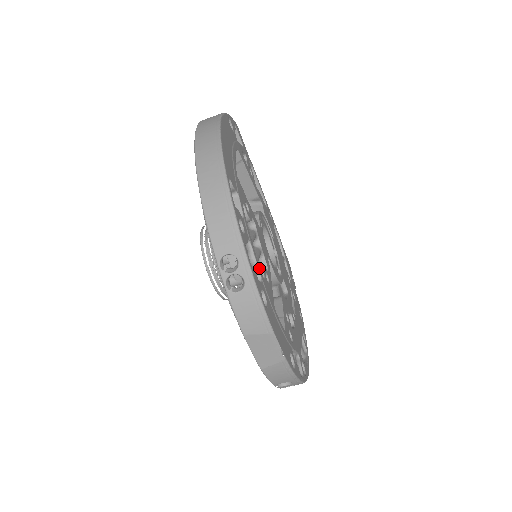
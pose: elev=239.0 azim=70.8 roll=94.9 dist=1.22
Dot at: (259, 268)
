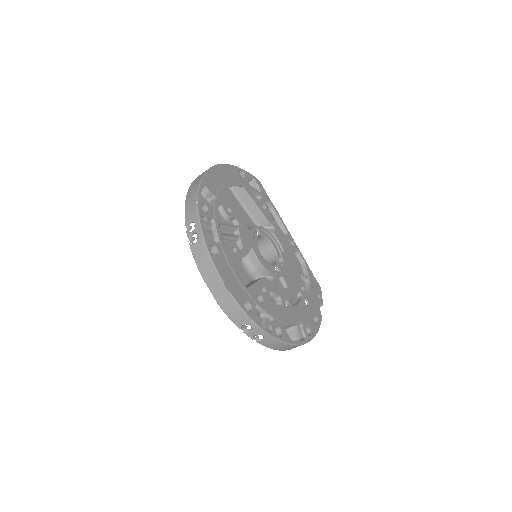
Dot at: (220, 237)
